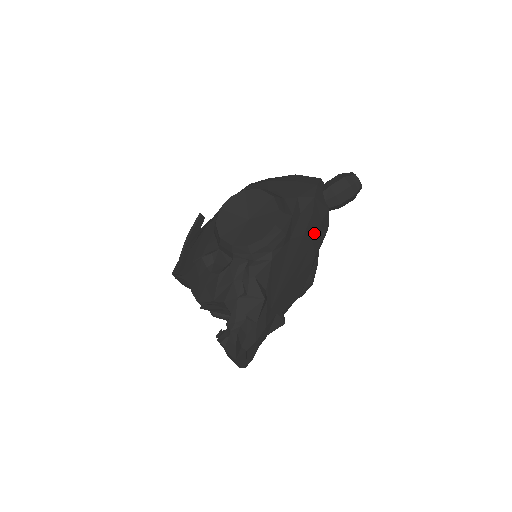
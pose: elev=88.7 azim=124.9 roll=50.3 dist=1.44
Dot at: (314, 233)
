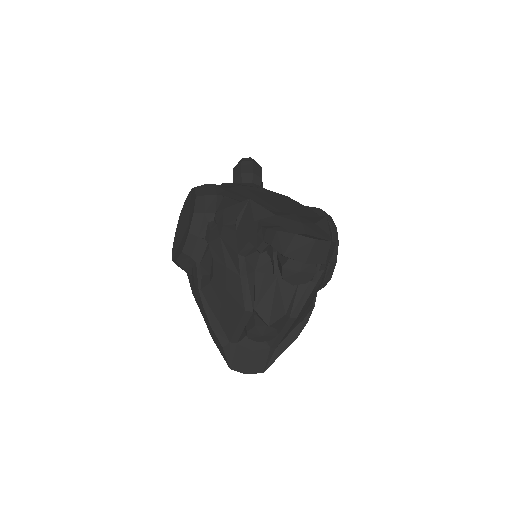
Dot at: occluded
